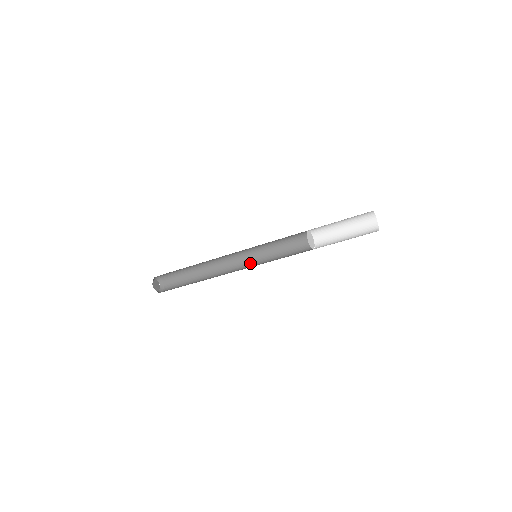
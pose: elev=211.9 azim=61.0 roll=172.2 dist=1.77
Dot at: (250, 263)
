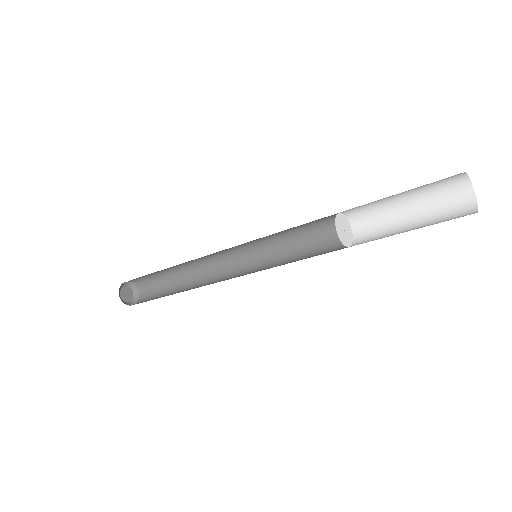
Dot at: (249, 271)
